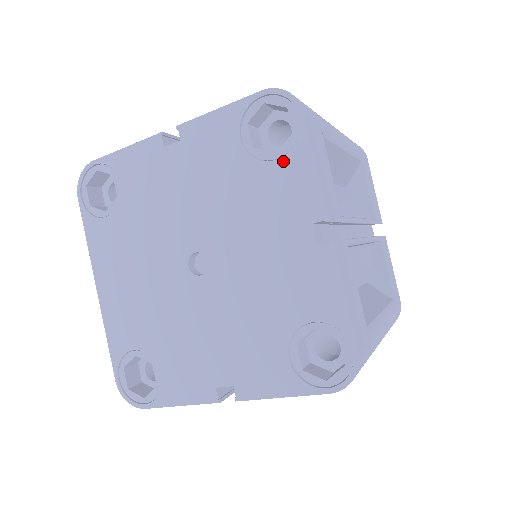
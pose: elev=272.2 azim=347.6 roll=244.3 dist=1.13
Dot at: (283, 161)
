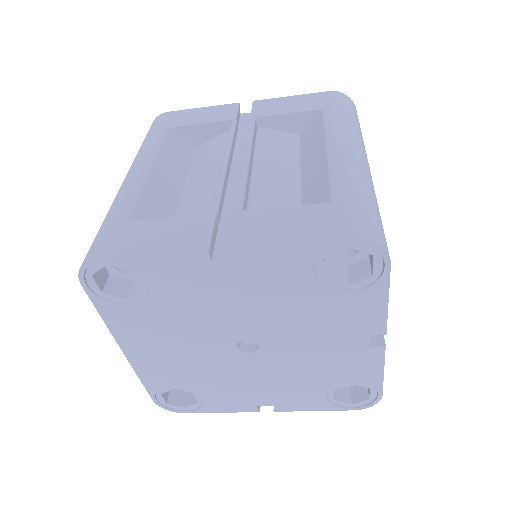
Dot at: (356, 294)
